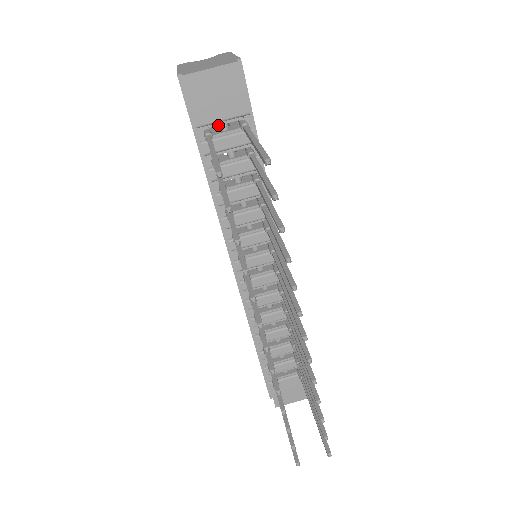
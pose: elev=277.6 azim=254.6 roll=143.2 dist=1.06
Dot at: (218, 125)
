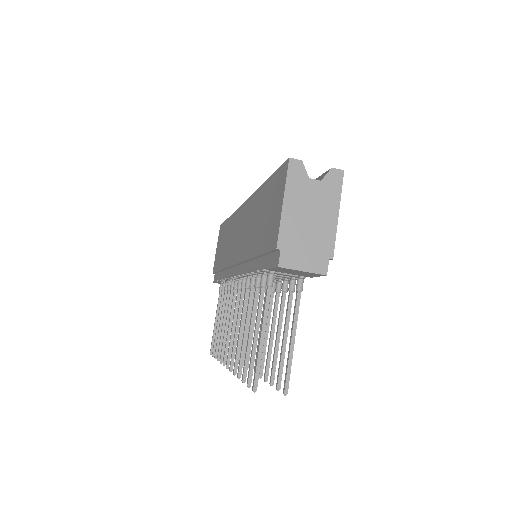
Dot at: occluded
